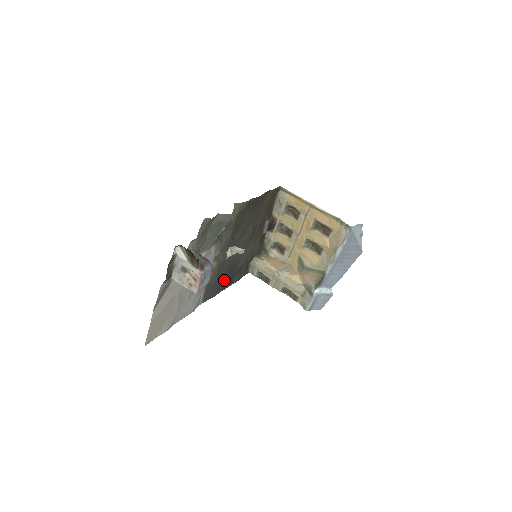
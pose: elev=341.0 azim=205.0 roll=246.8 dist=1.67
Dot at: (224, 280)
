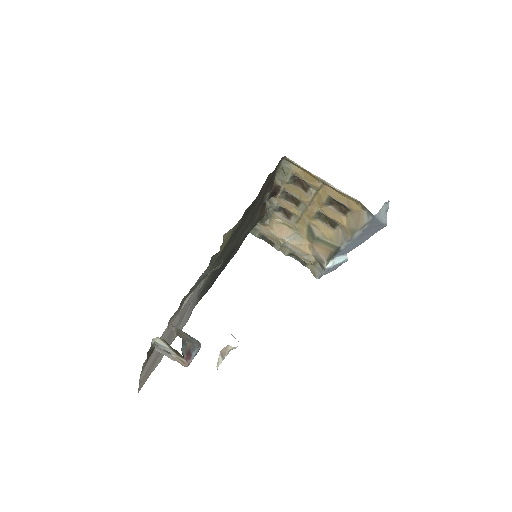
Dot at: (220, 269)
